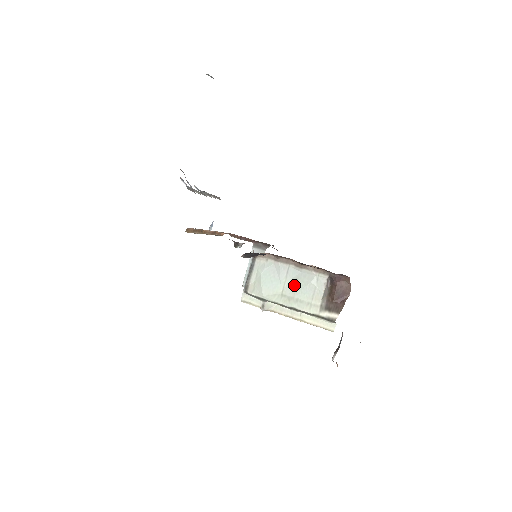
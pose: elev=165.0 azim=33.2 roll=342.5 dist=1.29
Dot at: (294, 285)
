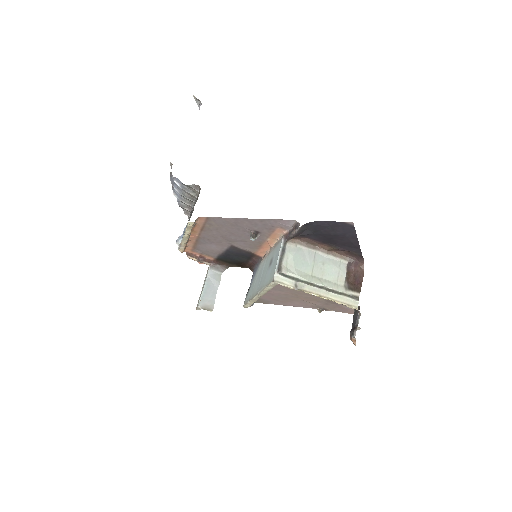
Dot at: (321, 268)
